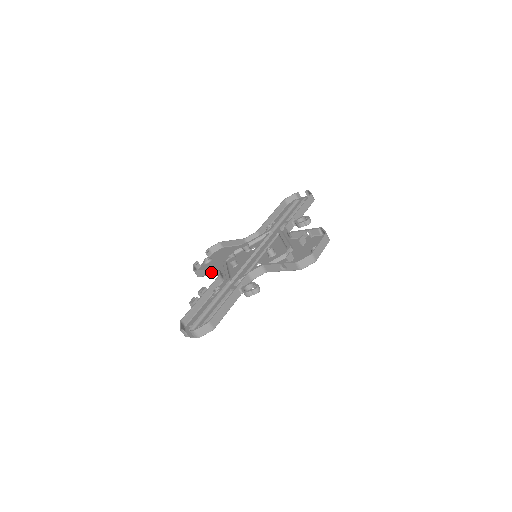
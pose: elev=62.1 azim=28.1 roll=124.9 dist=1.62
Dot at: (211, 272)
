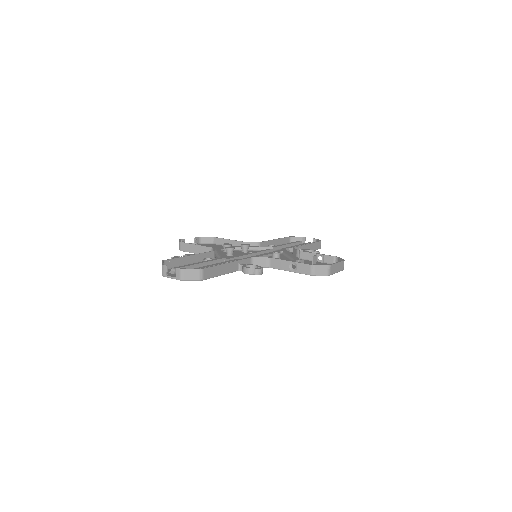
Dot at: (201, 249)
